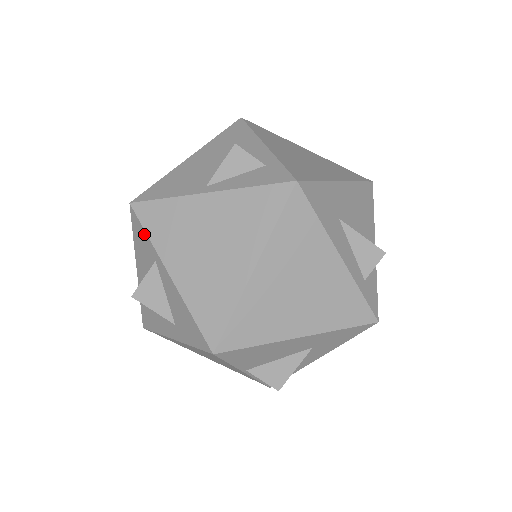
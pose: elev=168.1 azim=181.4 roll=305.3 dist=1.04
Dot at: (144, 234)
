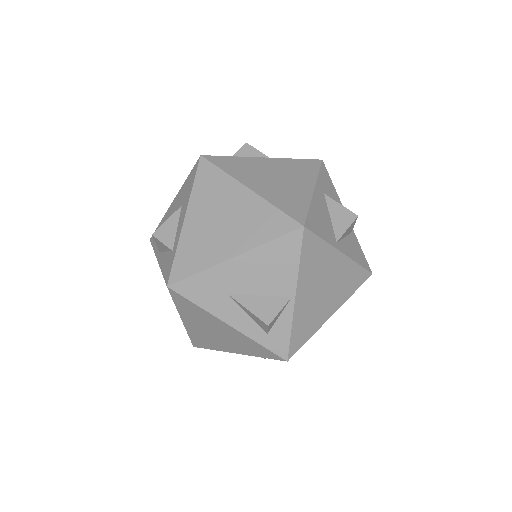
Dot at: occluded
